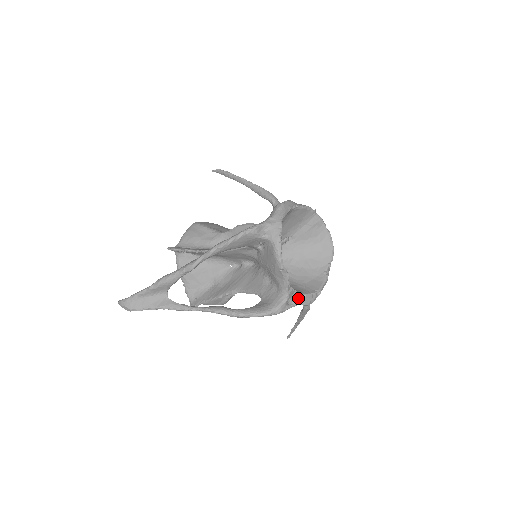
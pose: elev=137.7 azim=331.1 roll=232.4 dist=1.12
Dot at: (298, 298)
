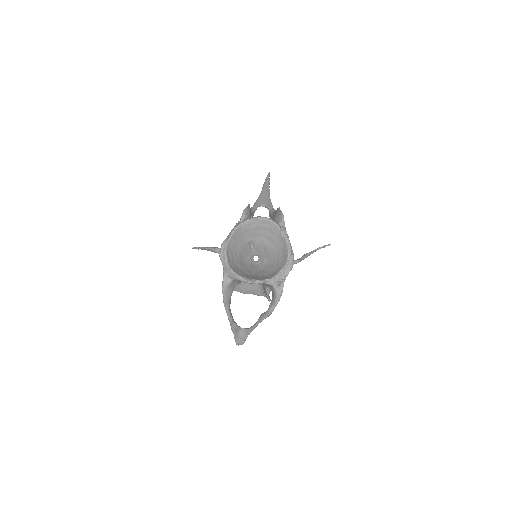
Dot at: (282, 274)
